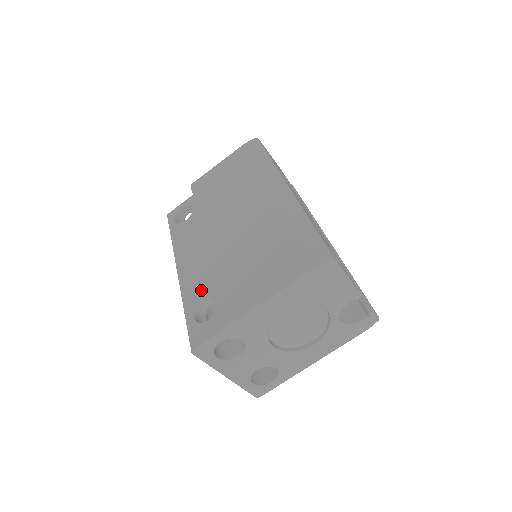
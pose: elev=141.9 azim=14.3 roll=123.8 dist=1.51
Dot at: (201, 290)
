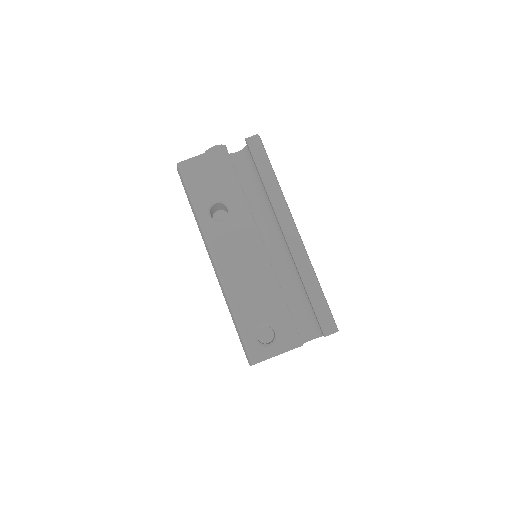
Dot at: occluded
